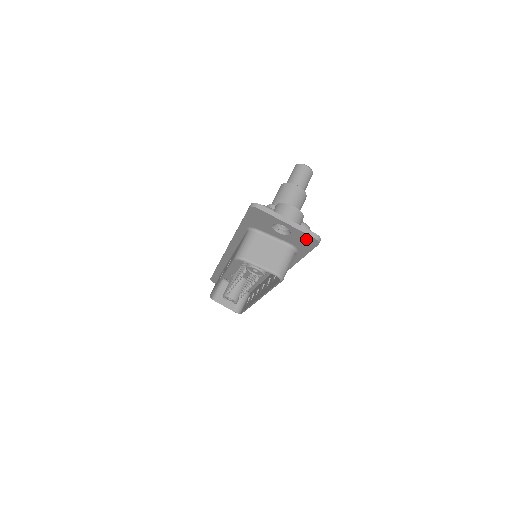
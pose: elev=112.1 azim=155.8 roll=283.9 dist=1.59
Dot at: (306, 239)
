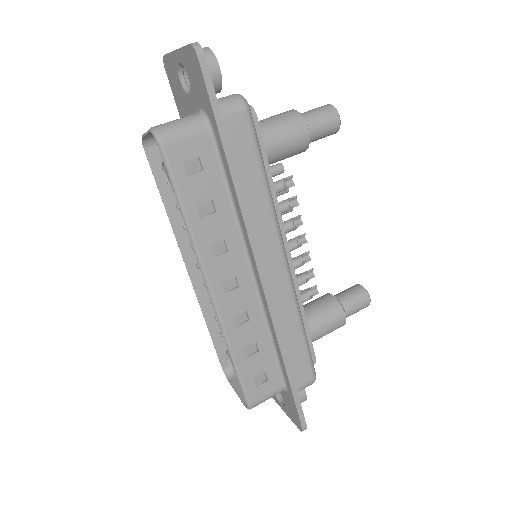
Dot at: (193, 64)
